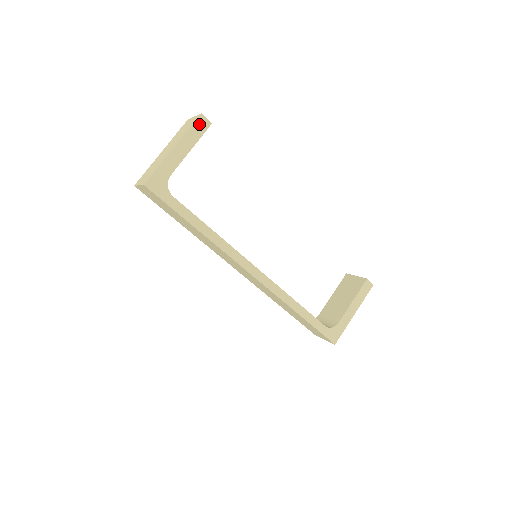
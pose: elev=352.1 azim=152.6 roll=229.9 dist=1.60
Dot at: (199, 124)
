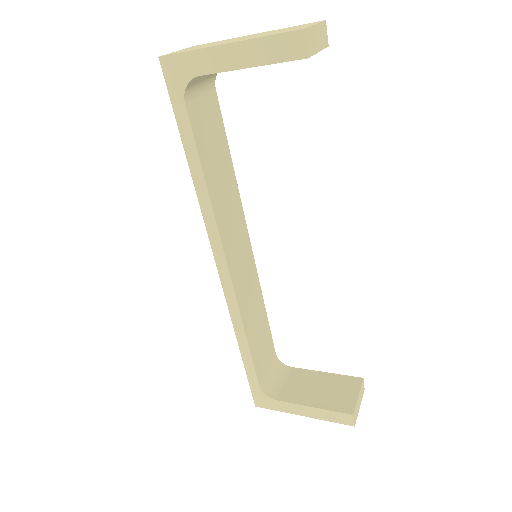
Dot at: (288, 42)
